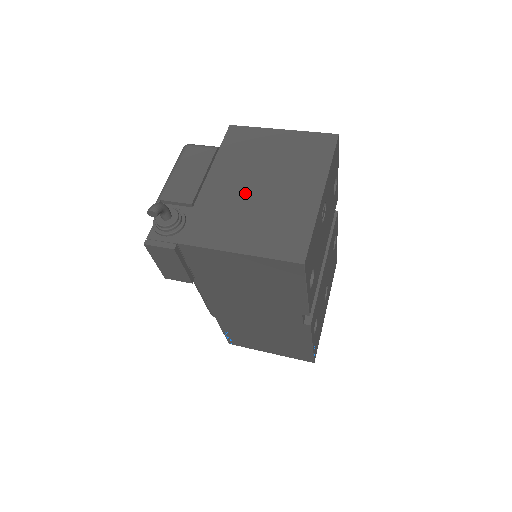
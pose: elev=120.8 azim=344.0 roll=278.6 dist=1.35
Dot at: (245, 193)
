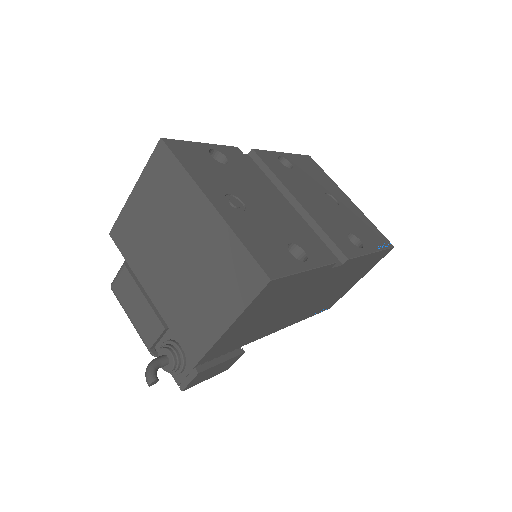
Dot at: (177, 275)
